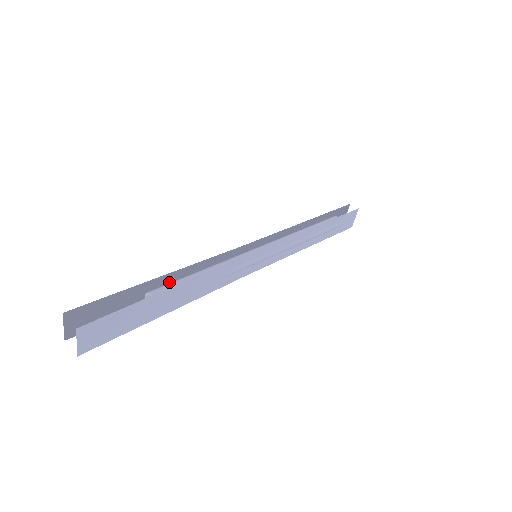
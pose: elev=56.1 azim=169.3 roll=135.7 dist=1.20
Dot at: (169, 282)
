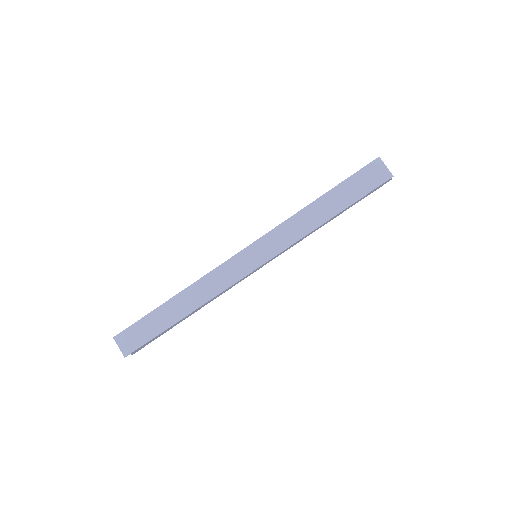
Dot at: occluded
